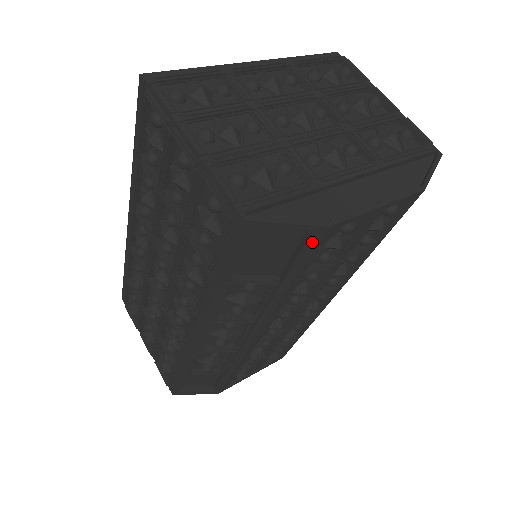
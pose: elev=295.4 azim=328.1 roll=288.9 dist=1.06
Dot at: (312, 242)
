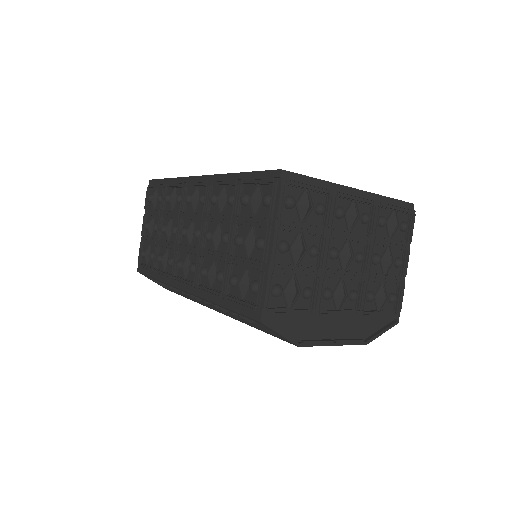
Dot at: (285, 340)
